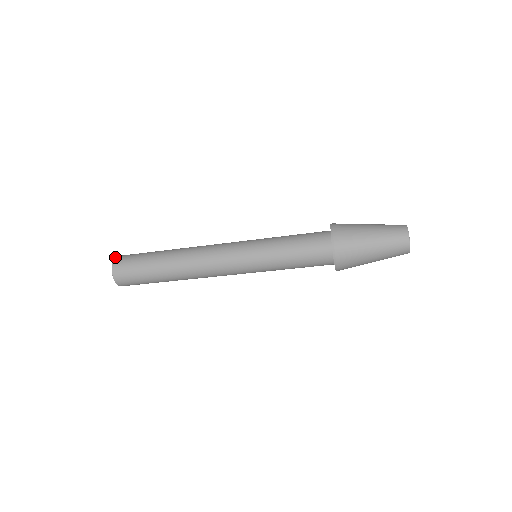
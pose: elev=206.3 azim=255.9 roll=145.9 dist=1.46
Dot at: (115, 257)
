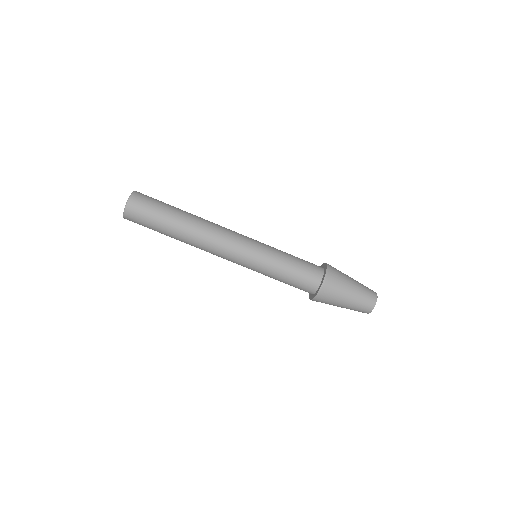
Dot at: (134, 191)
